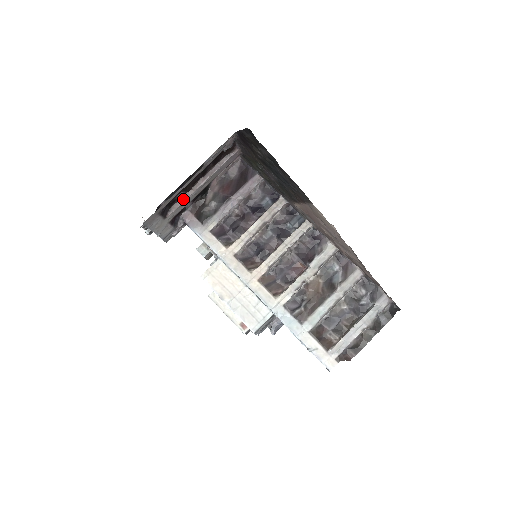
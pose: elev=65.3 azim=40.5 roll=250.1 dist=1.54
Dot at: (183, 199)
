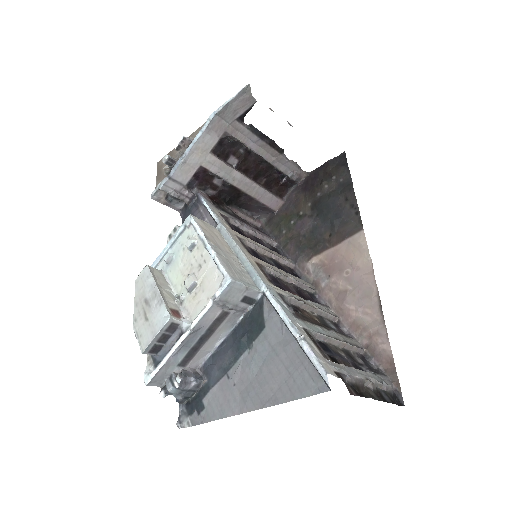
Dot at: (230, 166)
